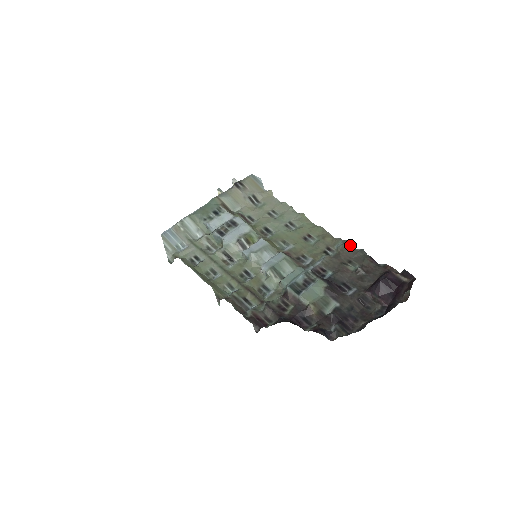
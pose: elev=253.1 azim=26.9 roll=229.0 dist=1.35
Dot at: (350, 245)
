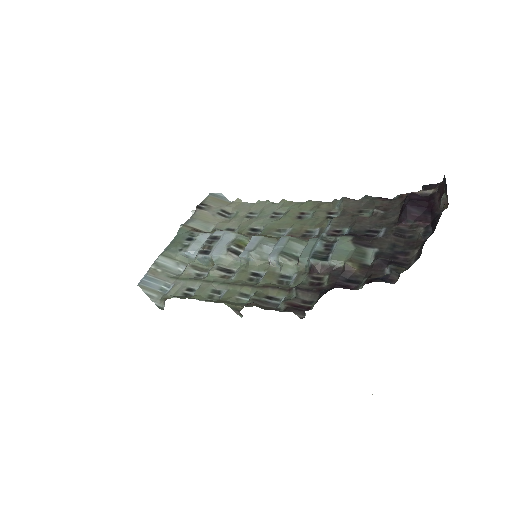
Dot at: (350, 199)
